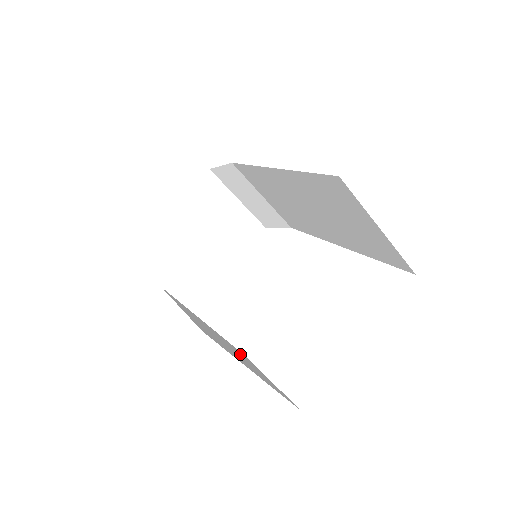
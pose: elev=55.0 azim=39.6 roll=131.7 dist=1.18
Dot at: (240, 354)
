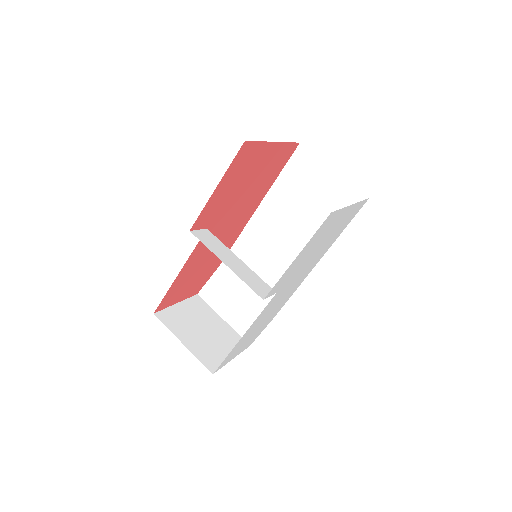
Dot at: occluded
